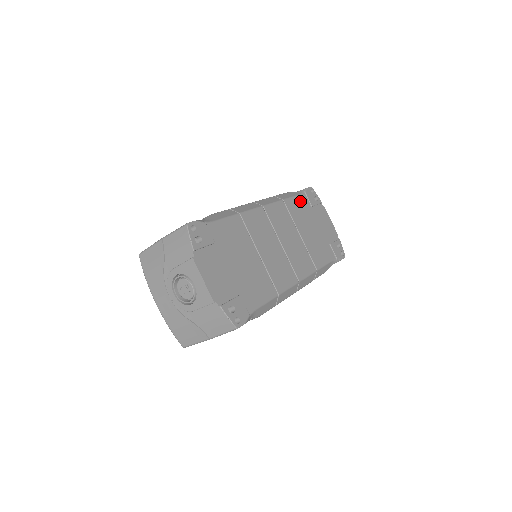
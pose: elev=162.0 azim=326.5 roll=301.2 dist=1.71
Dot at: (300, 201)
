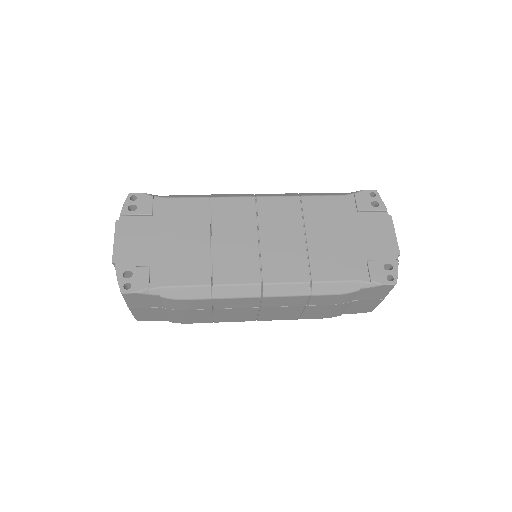
Dot at: (337, 202)
